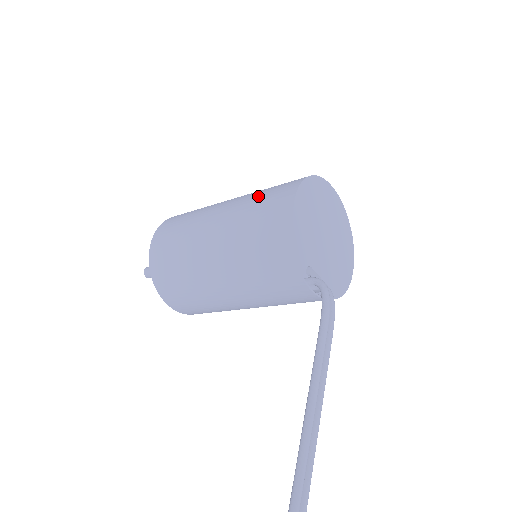
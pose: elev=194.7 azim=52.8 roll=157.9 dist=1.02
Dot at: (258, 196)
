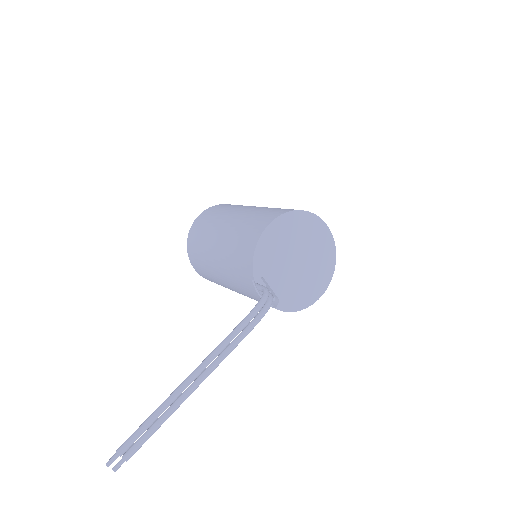
Dot at: (260, 211)
